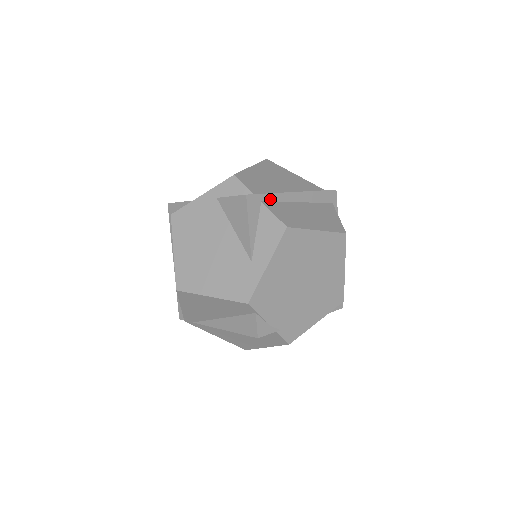
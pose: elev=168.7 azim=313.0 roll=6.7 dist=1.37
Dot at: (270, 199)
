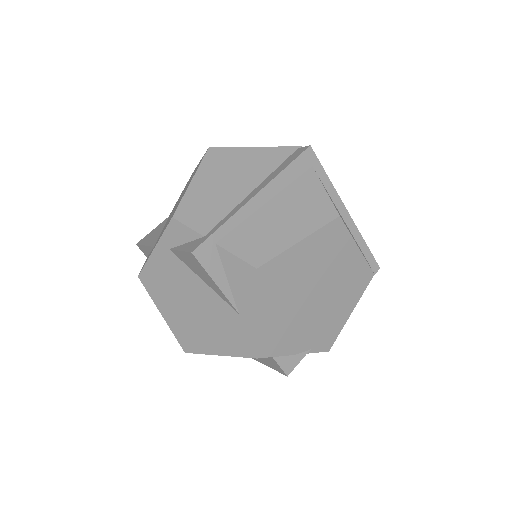
Dot at: (225, 231)
